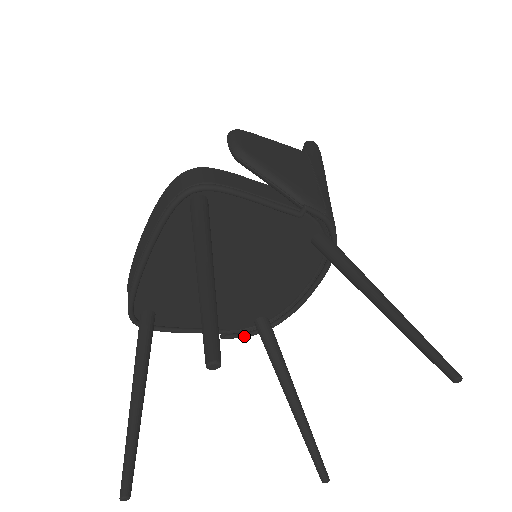
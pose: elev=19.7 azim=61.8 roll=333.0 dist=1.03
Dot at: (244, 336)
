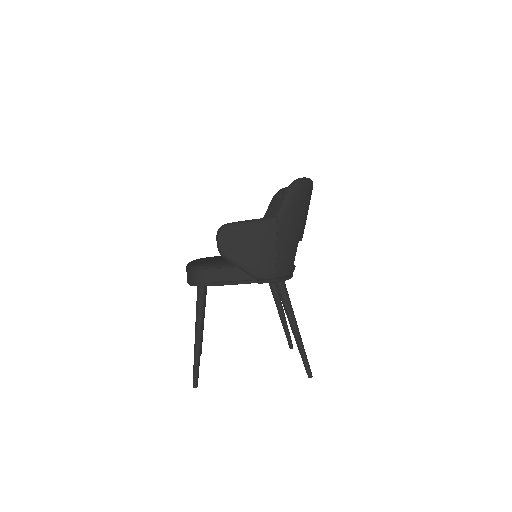
Dot at: occluded
